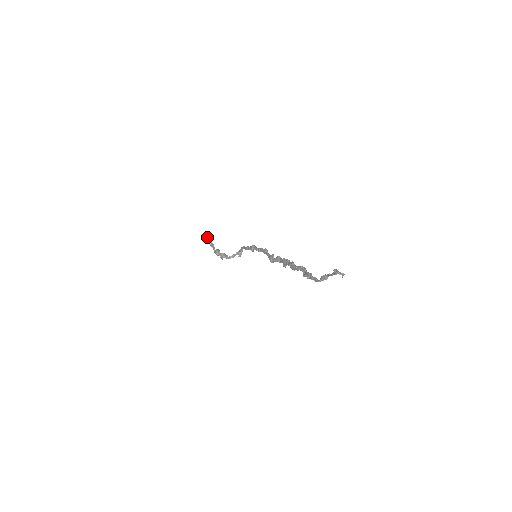
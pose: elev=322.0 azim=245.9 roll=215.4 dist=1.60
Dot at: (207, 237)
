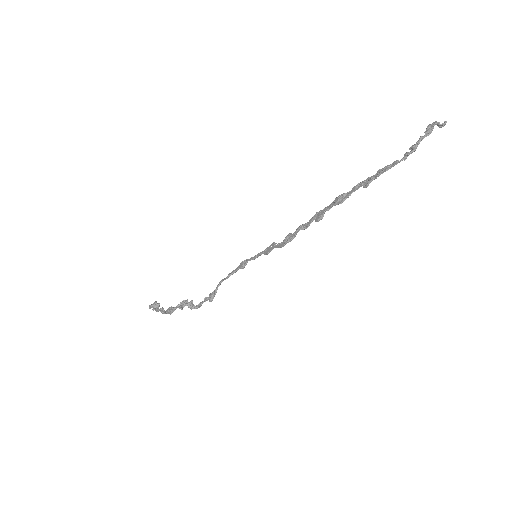
Dot at: (151, 304)
